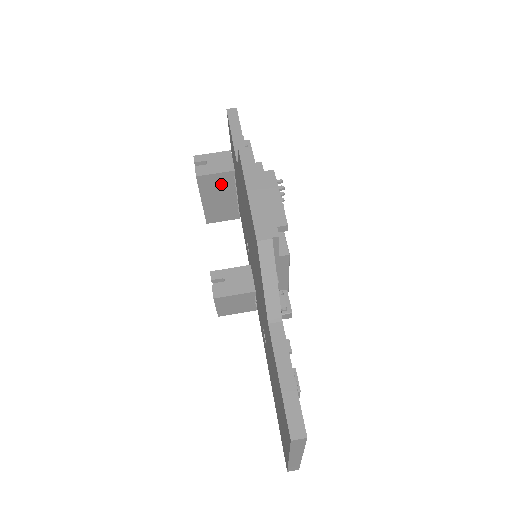
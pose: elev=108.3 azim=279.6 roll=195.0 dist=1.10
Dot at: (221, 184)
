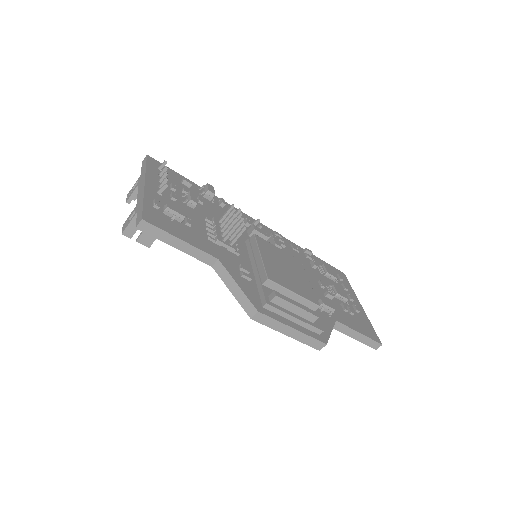
Dot at: occluded
